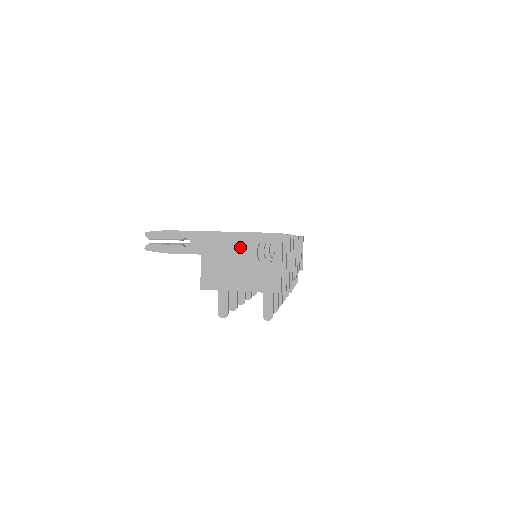
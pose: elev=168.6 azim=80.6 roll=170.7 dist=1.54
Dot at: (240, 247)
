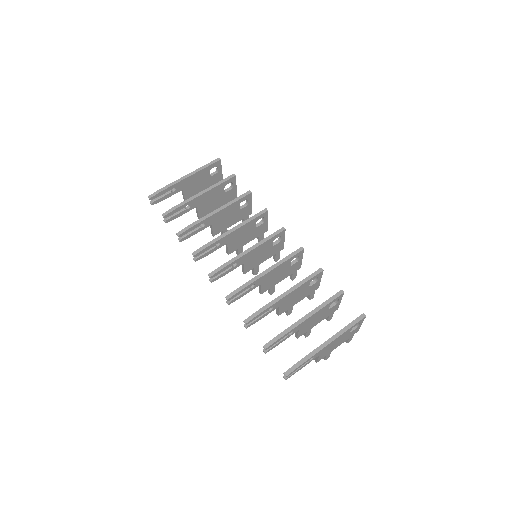
Dot at: (342, 337)
